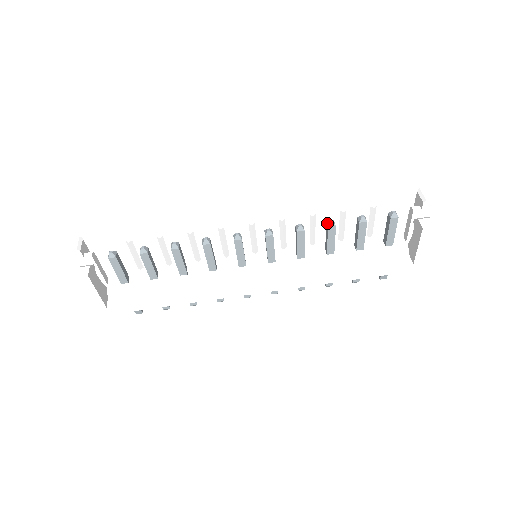
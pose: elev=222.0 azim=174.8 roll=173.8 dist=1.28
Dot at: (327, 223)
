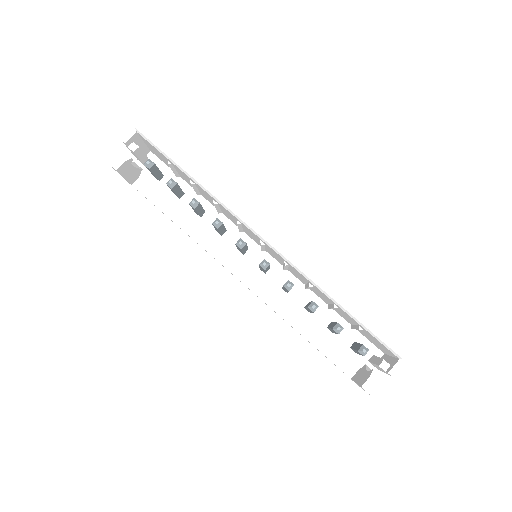
Dot at: (311, 303)
